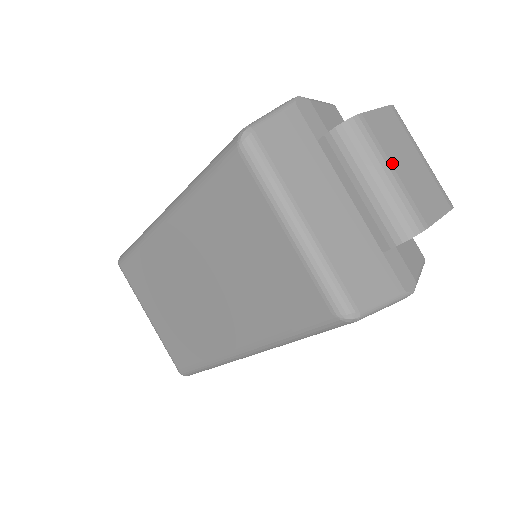
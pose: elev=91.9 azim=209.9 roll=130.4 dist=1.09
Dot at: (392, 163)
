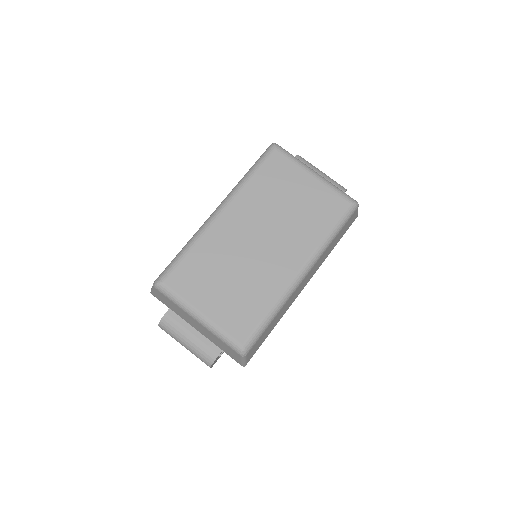
Dot at: occluded
